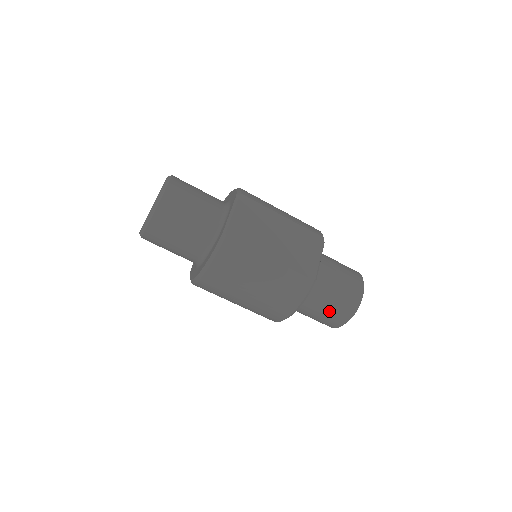
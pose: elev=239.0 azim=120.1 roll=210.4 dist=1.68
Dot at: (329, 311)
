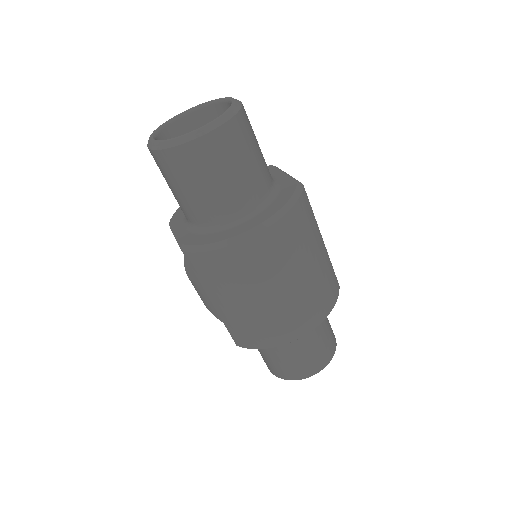
Dot at: (322, 343)
